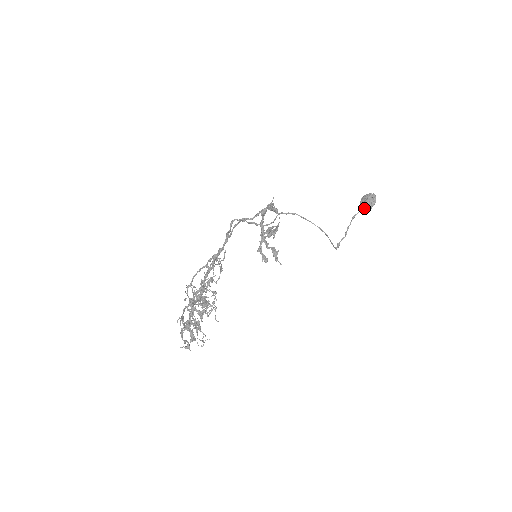
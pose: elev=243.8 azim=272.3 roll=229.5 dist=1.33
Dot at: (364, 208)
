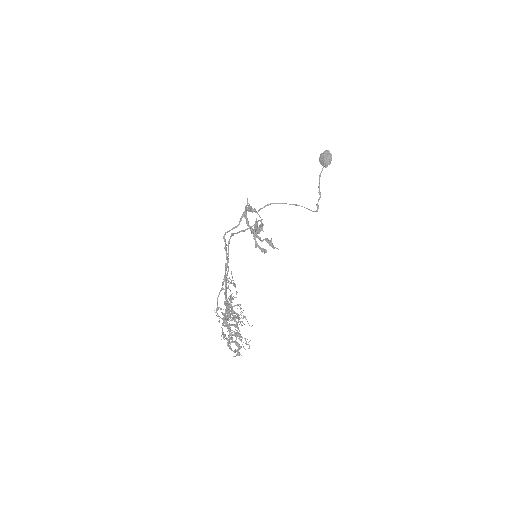
Dot at: (325, 166)
